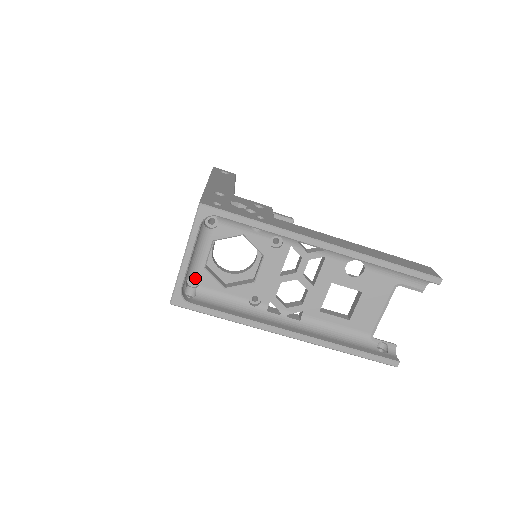
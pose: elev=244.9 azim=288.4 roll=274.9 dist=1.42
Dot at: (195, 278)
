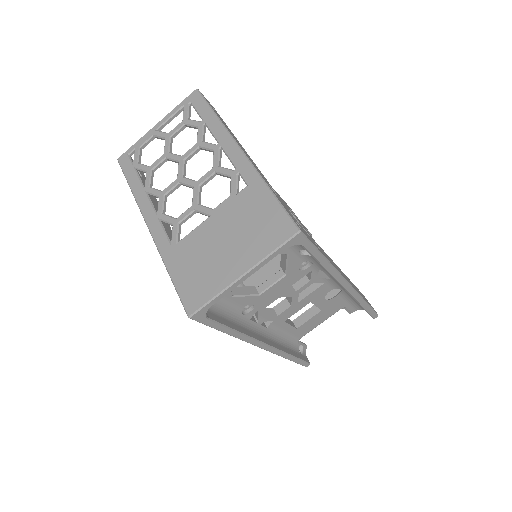
Dot at: occluded
